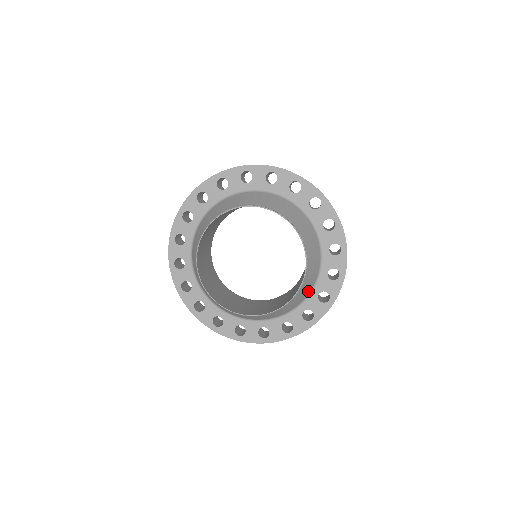
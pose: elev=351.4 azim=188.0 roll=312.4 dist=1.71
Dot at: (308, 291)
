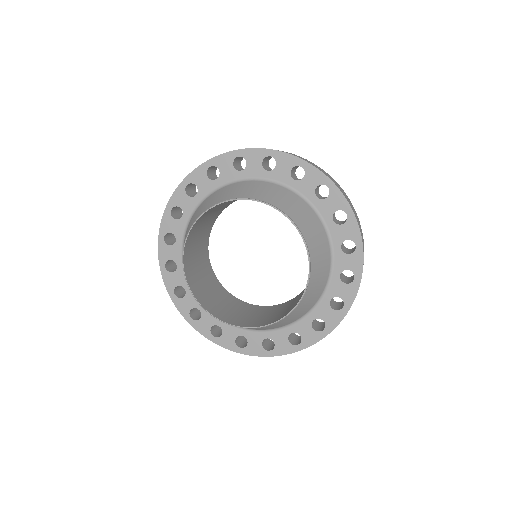
Dot at: (317, 297)
